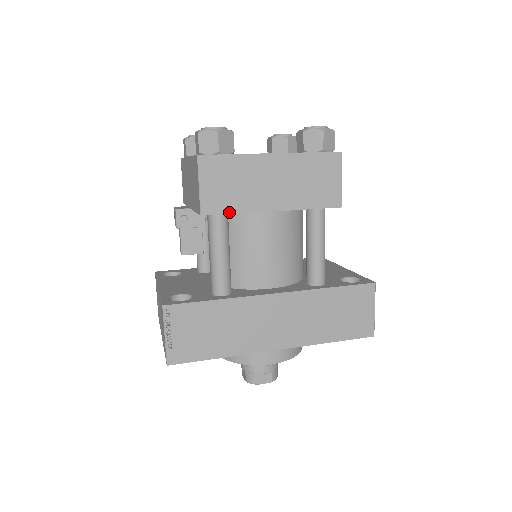
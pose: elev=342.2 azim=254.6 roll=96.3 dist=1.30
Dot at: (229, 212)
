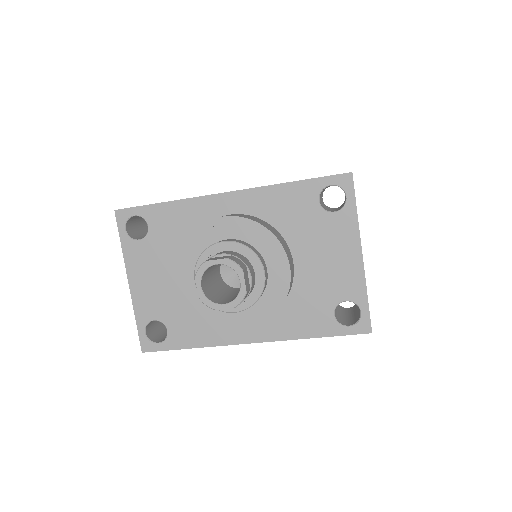
Dot at: occluded
